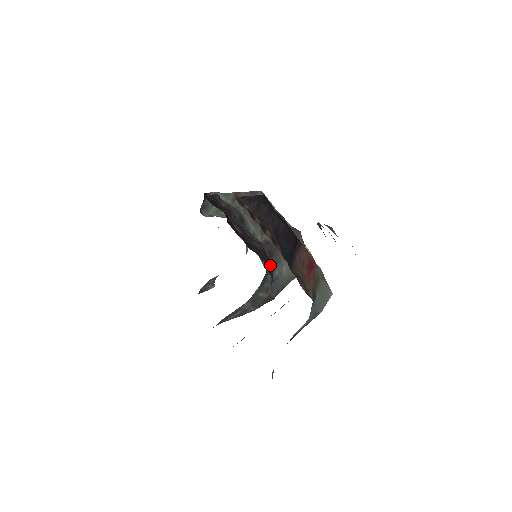
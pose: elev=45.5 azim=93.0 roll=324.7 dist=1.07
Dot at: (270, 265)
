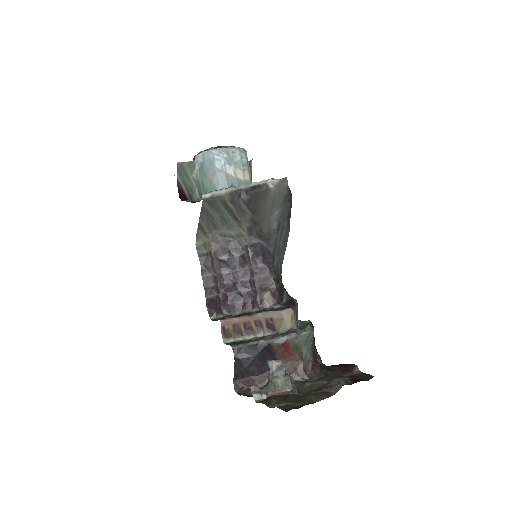
Dot at: (268, 270)
